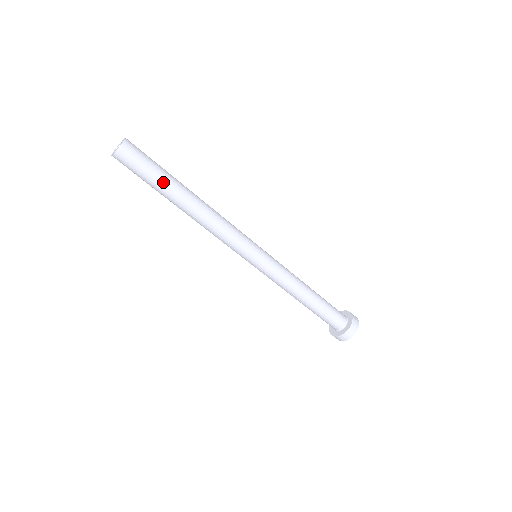
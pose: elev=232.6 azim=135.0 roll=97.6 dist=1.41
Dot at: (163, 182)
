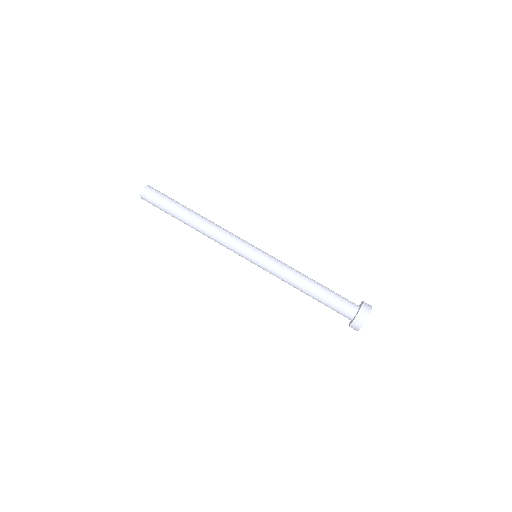
Dot at: (179, 203)
